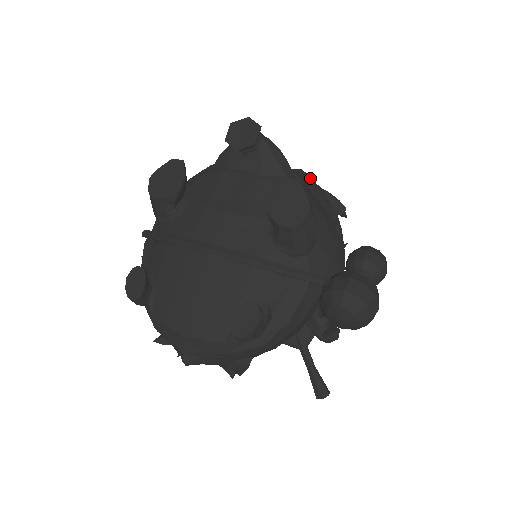
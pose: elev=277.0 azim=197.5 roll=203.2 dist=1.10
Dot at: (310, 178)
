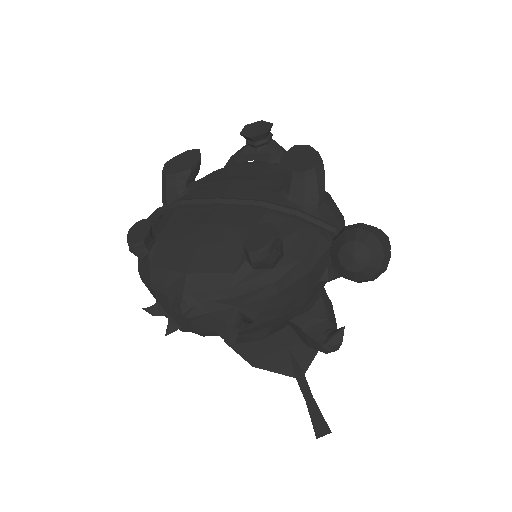
Dot at: occluded
